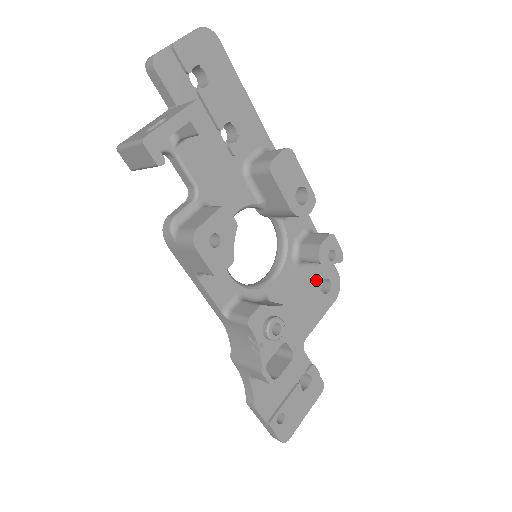
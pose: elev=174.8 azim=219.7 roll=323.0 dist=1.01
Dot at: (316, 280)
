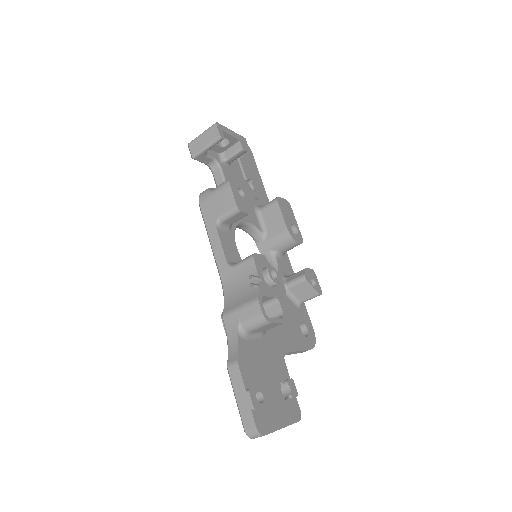
Dot at: (297, 317)
